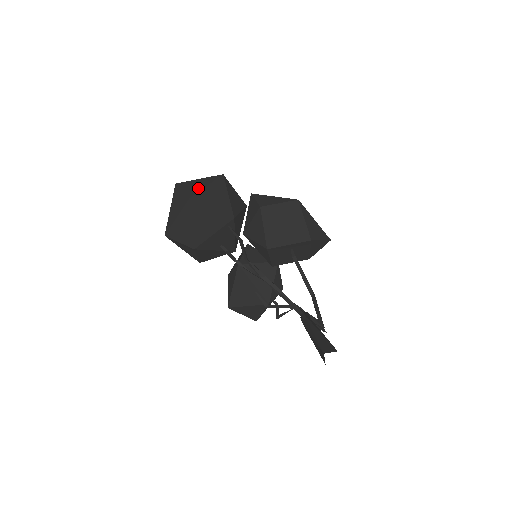
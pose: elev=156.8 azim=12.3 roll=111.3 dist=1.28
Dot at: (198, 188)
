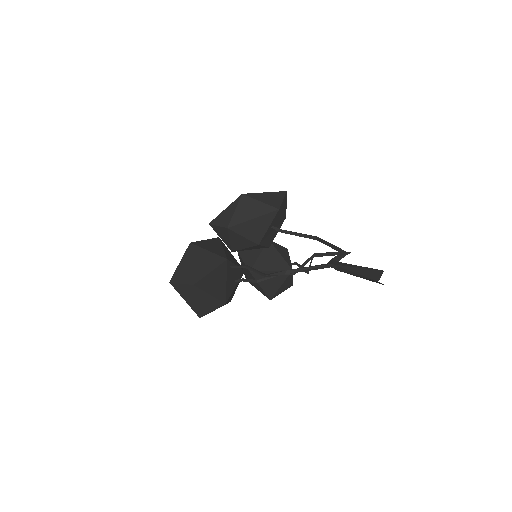
Dot at: (188, 271)
